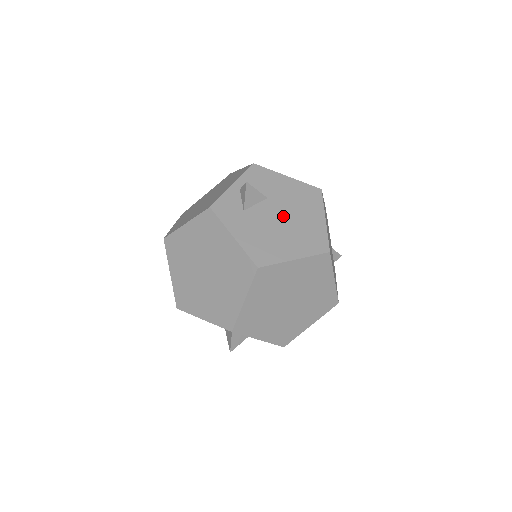
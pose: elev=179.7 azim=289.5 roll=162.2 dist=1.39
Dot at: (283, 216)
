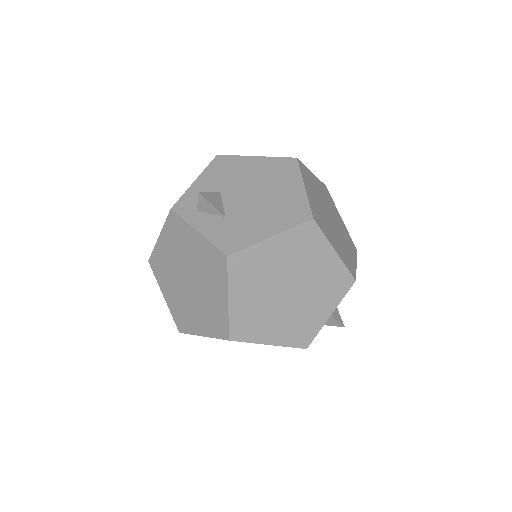
Dot at: occluded
